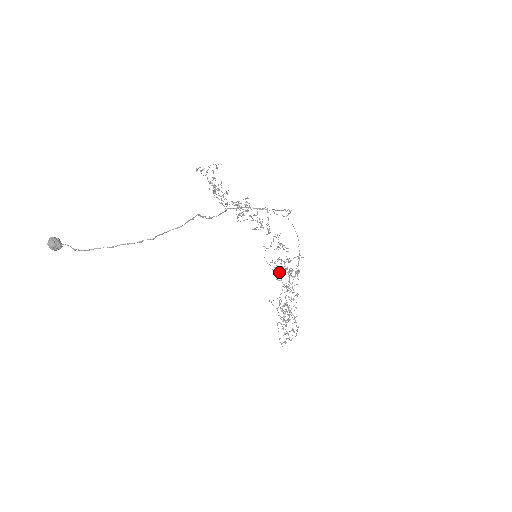
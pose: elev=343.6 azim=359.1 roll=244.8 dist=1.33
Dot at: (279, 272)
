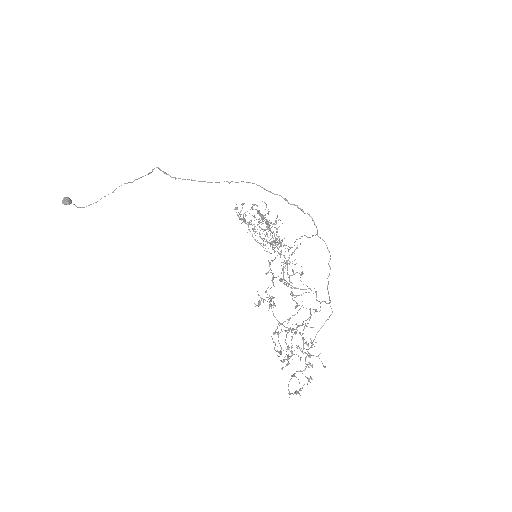
Dot at: (283, 274)
